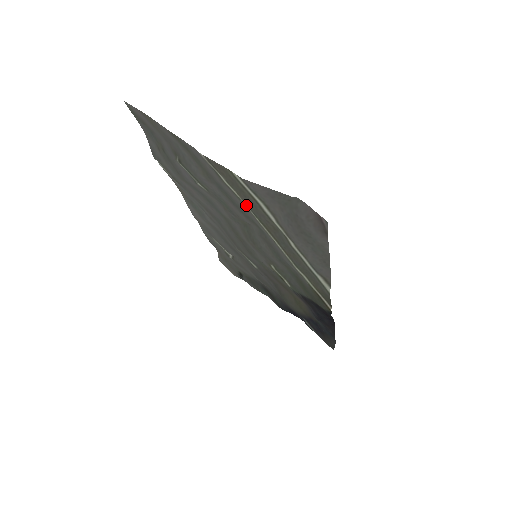
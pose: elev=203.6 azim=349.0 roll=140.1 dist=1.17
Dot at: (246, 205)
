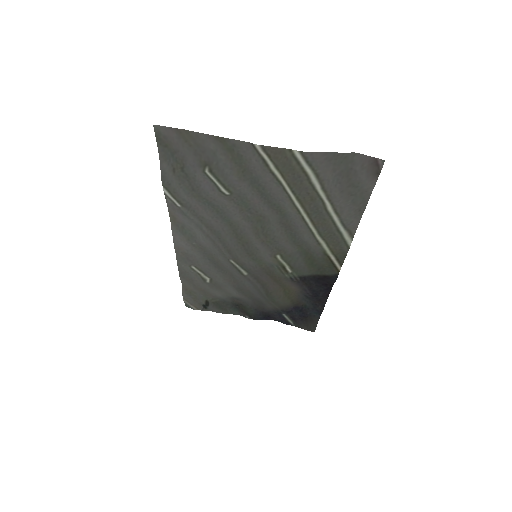
Dot at: (287, 186)
